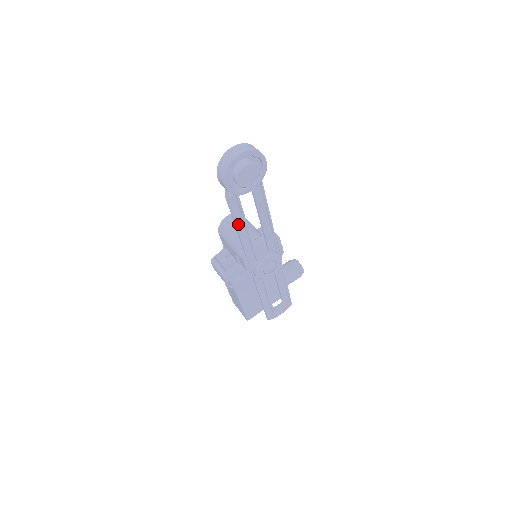
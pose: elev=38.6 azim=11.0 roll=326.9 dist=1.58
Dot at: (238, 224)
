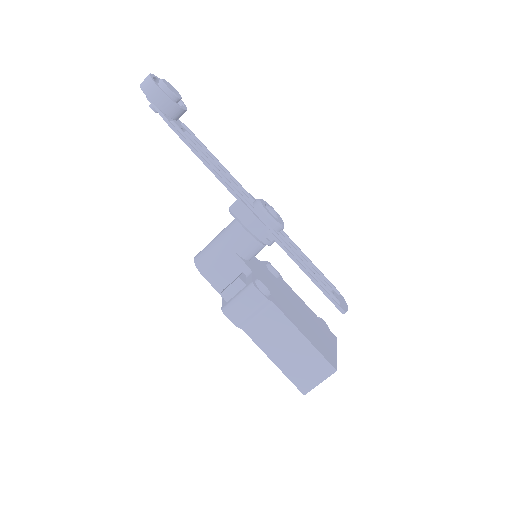
Dot at: (201, 155)
